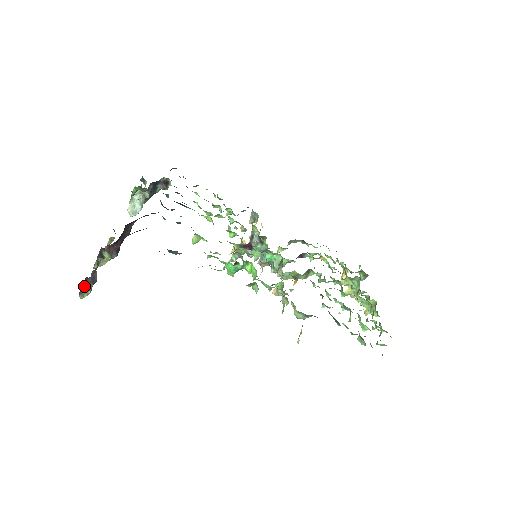
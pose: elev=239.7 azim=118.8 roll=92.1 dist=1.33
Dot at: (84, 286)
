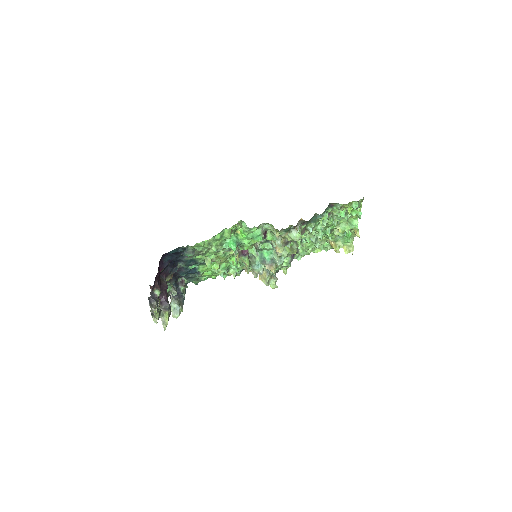
Dot at: (151, 306)
